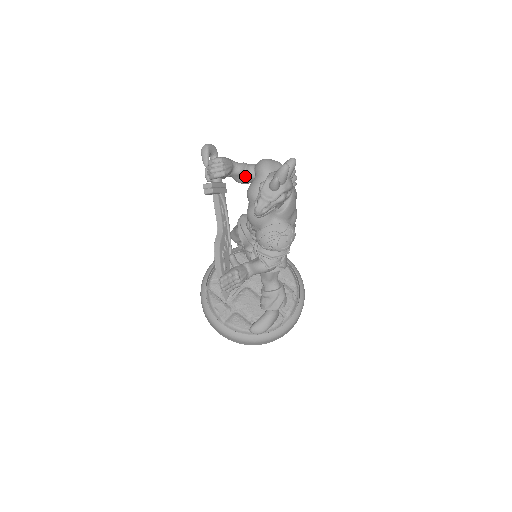
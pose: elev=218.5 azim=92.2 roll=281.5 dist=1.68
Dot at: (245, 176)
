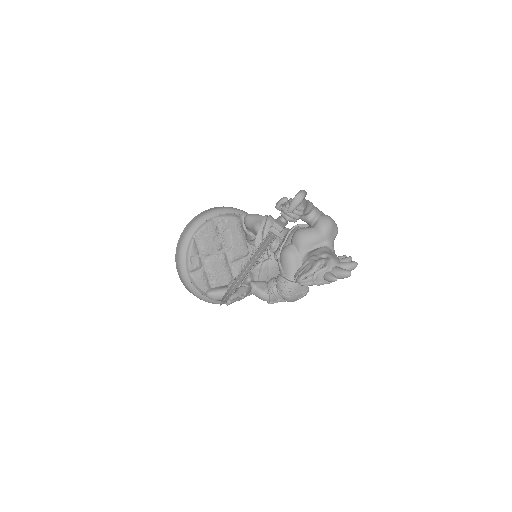
Dot at: (304, 217)
